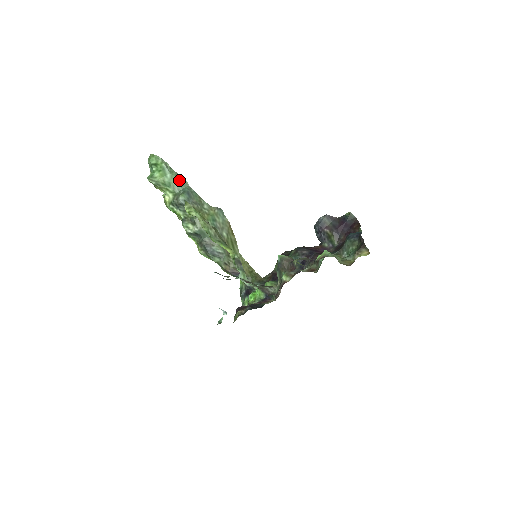
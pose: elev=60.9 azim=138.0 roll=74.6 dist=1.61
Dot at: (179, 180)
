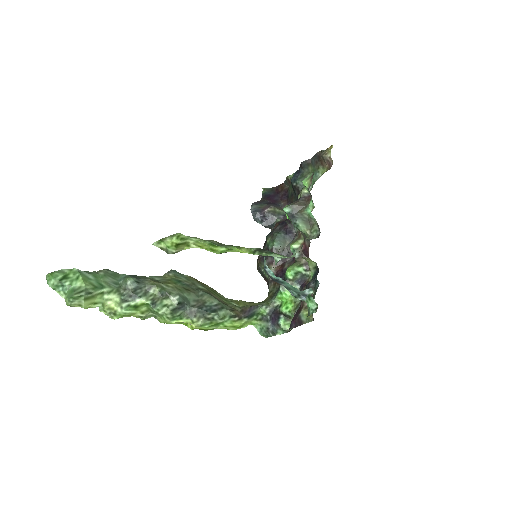
Dot at: (106, 274)
